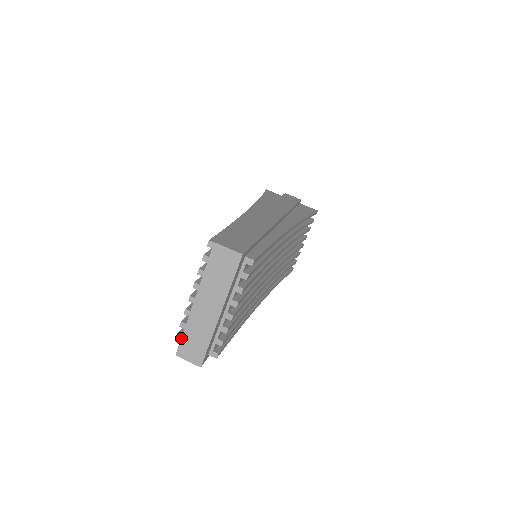
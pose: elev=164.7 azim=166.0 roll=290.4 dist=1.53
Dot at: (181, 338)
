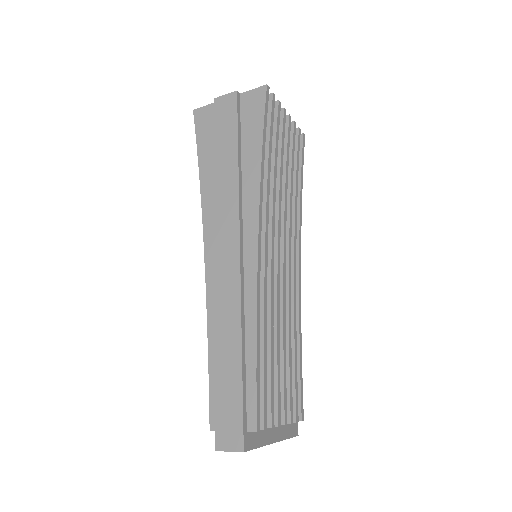
Dot at: occluded
